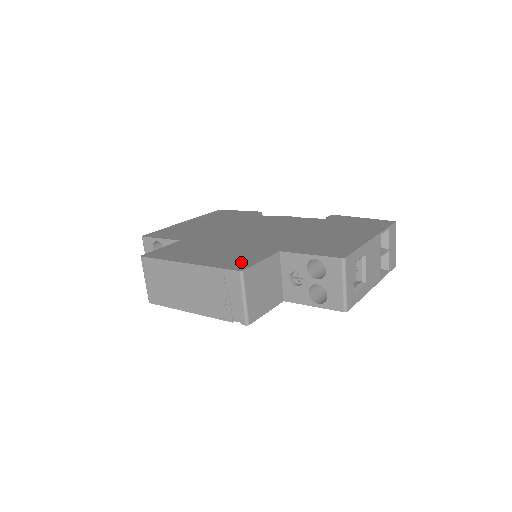
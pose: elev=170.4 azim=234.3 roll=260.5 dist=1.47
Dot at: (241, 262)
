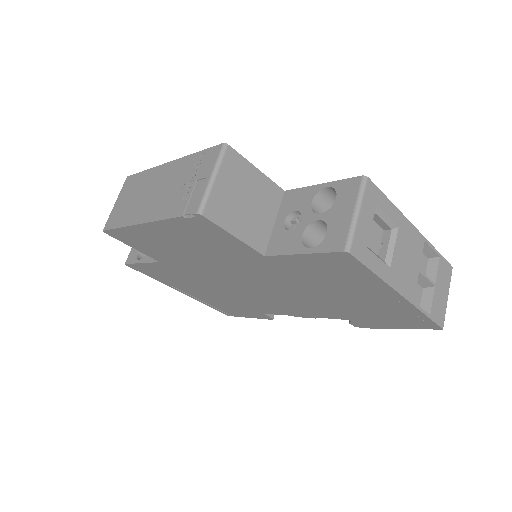
Dot at: occluded
